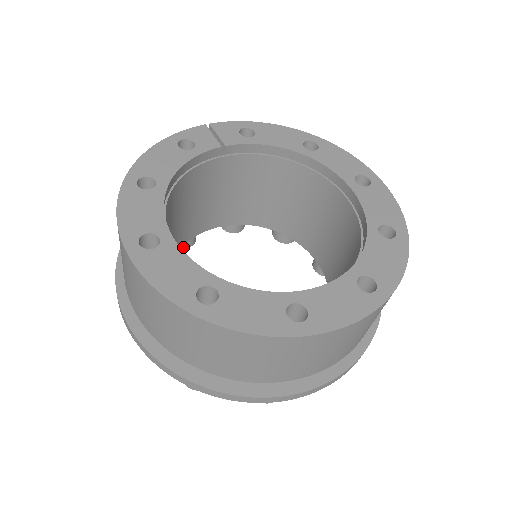
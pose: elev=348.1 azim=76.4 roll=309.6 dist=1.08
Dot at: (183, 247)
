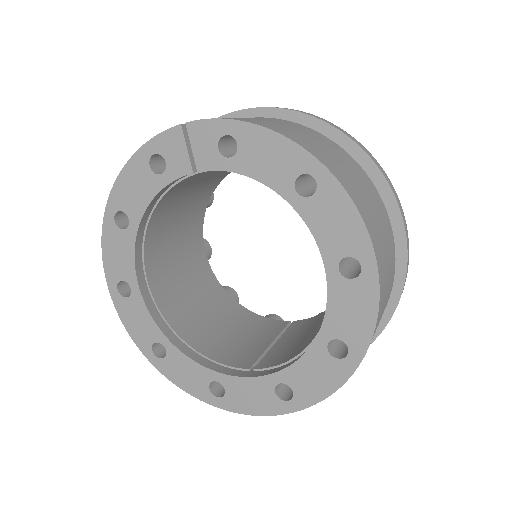
Dot at: occluded
